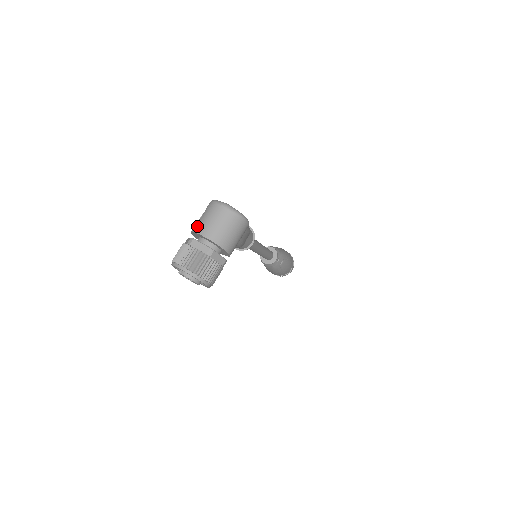
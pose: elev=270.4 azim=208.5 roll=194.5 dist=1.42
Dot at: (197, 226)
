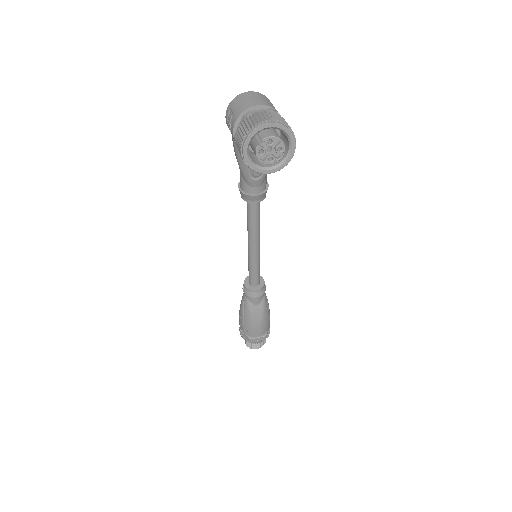
Dot at: (239, 110)
